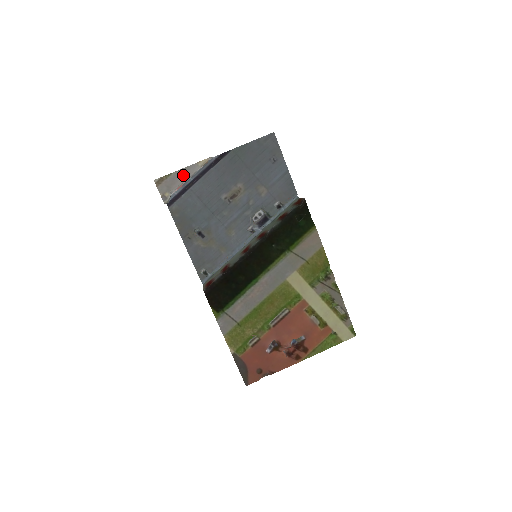
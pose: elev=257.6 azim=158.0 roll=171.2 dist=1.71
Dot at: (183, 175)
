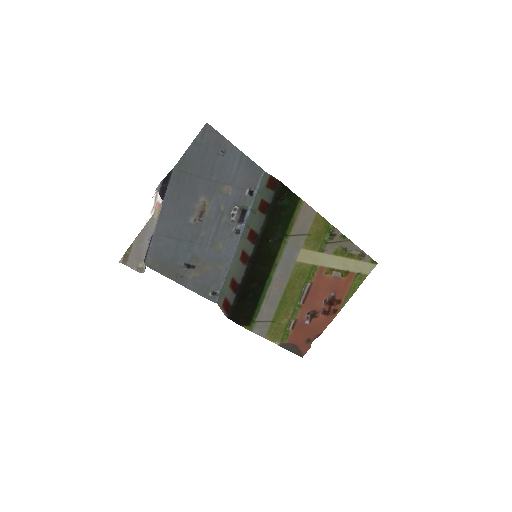
Dot at: (145, 238)
